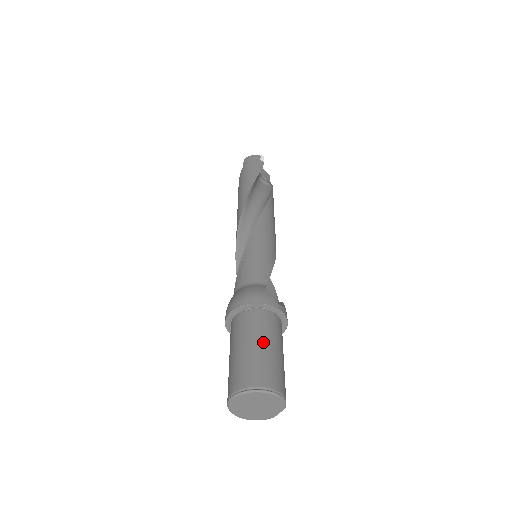
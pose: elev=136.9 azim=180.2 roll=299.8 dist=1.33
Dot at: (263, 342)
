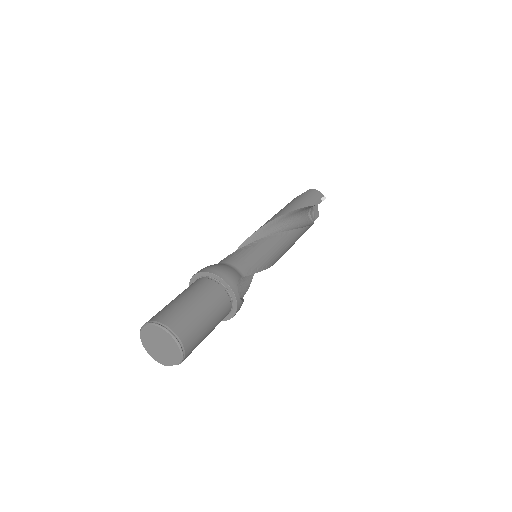
Dot at: (204, 308)
